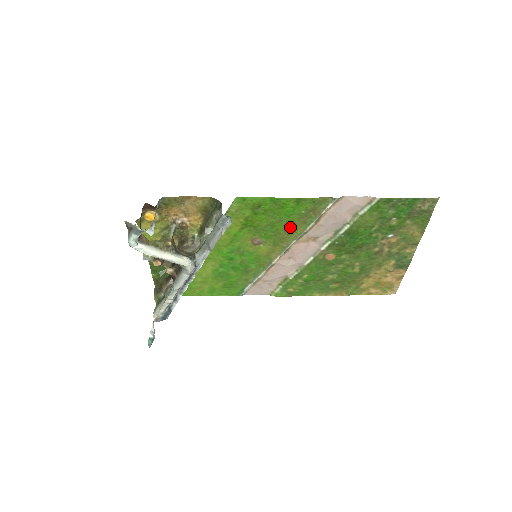
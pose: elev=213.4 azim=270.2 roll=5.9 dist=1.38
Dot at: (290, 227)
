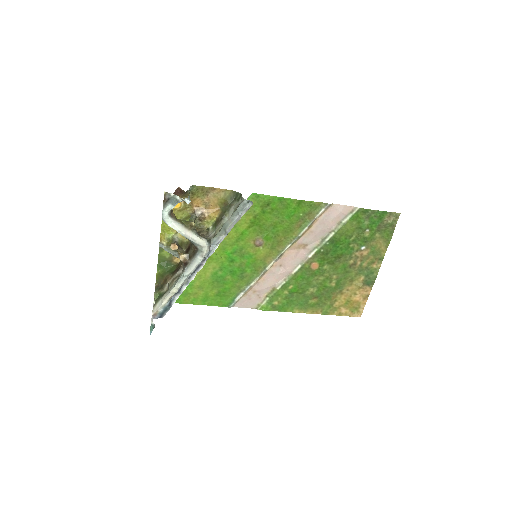
Dot at: (288, 230)
